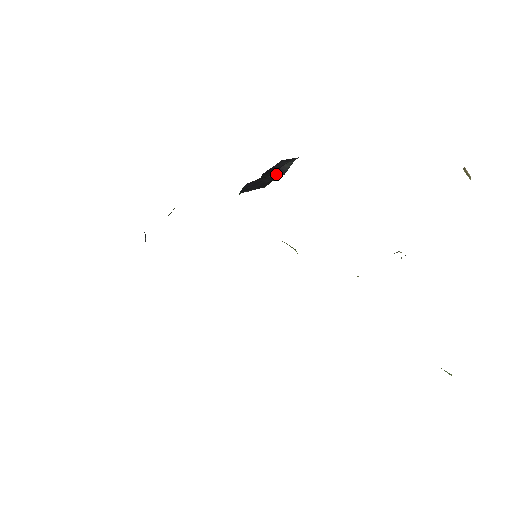
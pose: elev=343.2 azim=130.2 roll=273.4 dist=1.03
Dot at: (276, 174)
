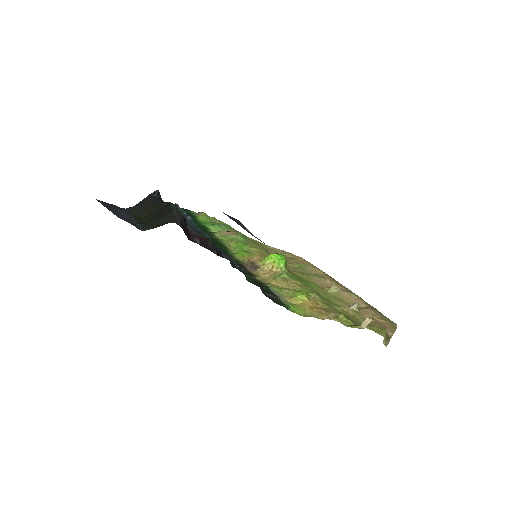
Dot at: occluded
